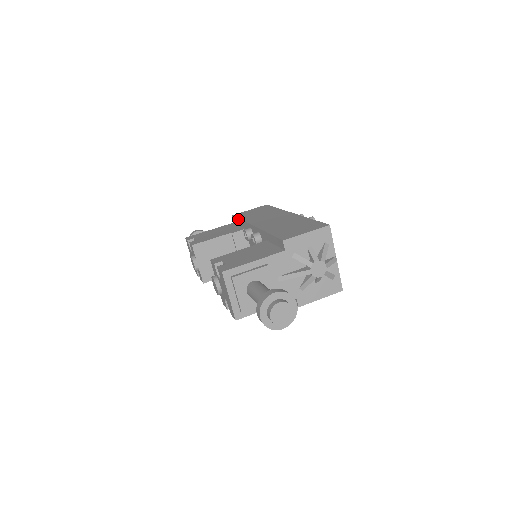
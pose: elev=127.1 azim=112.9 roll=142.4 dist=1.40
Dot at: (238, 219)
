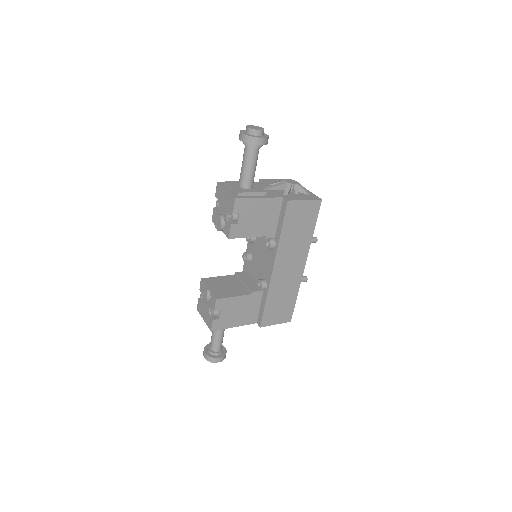
Dot at: occluded
